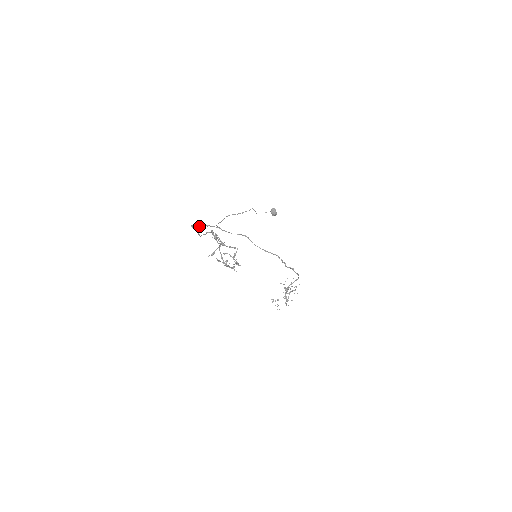
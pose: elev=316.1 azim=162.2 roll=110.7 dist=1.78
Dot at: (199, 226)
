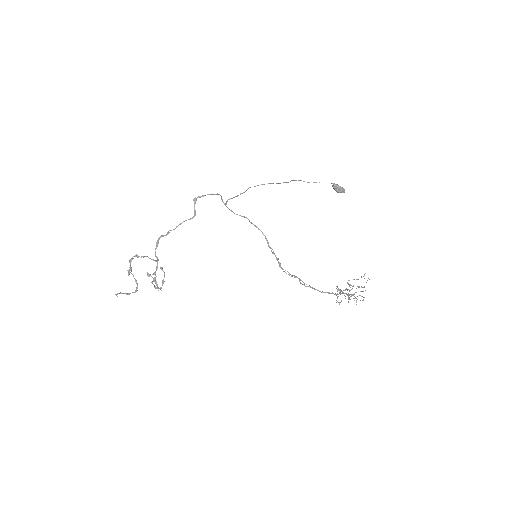
Dot at: (215, 194)
